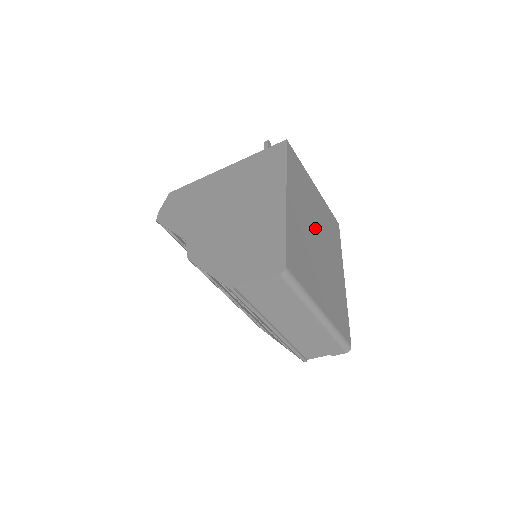
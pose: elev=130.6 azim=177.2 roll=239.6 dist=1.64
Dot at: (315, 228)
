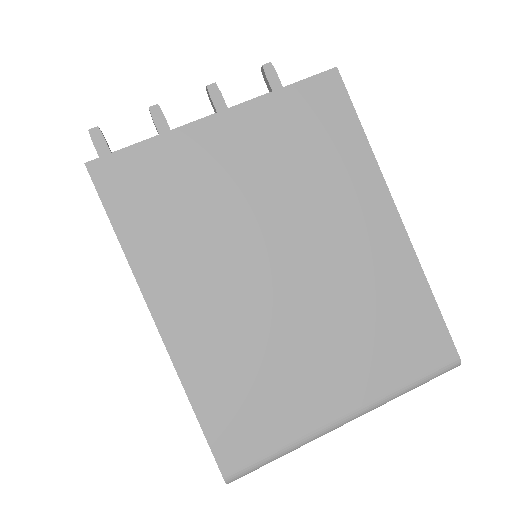
Dot at: (261, 249)
